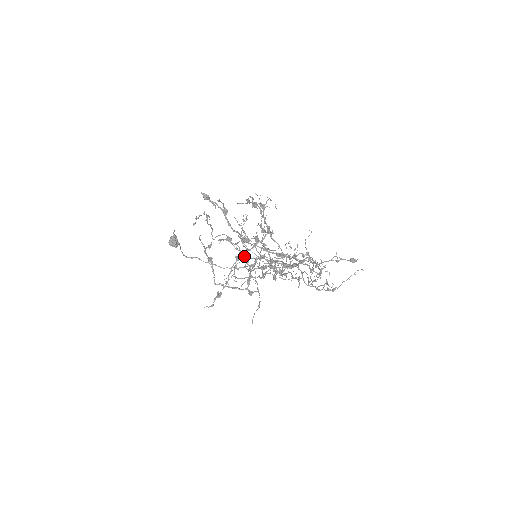
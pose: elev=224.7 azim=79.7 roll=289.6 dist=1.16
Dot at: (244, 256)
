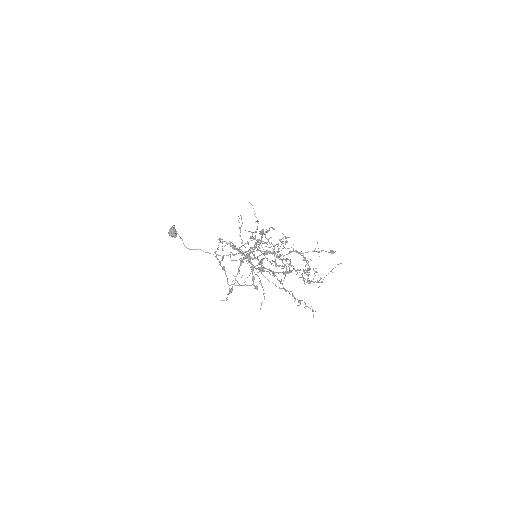
Dot at: occluded
